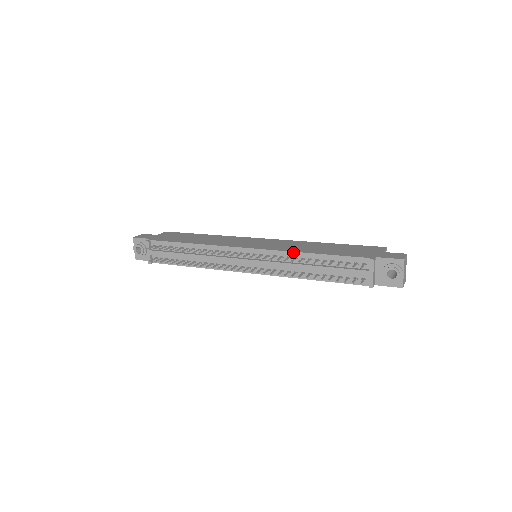
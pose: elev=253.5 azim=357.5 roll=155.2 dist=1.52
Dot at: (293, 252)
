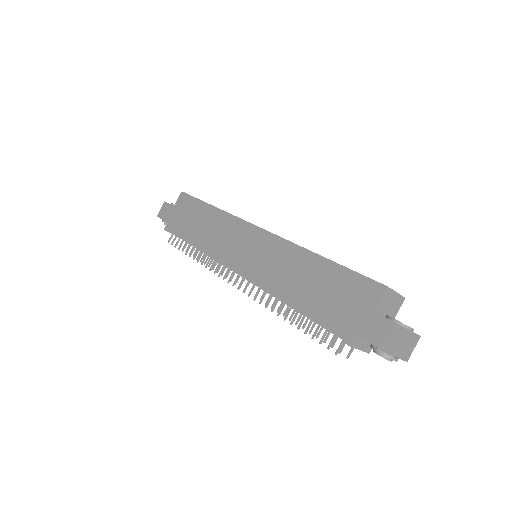
Dot at: (273, 292)
